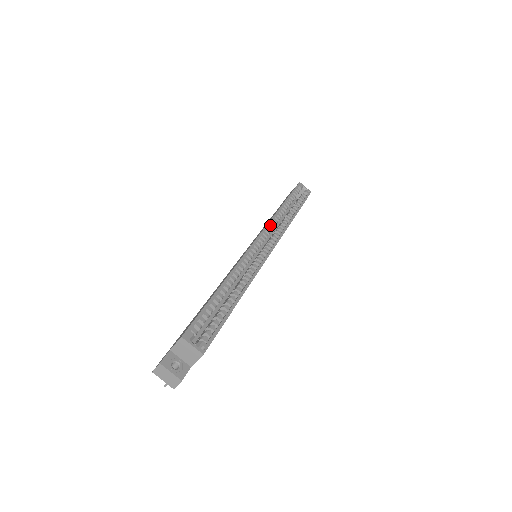
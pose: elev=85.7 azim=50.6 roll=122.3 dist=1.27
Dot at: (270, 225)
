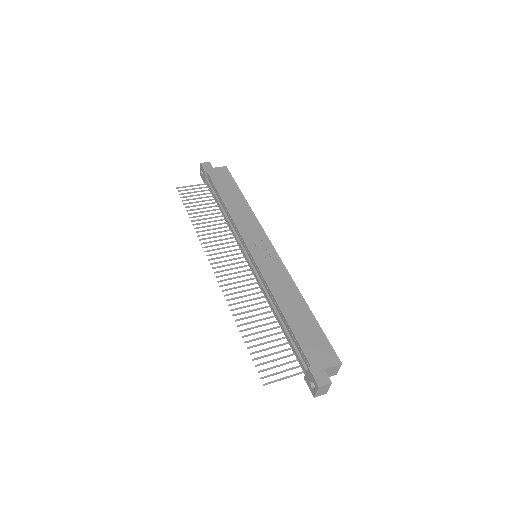
Dot at: (259, 228)
